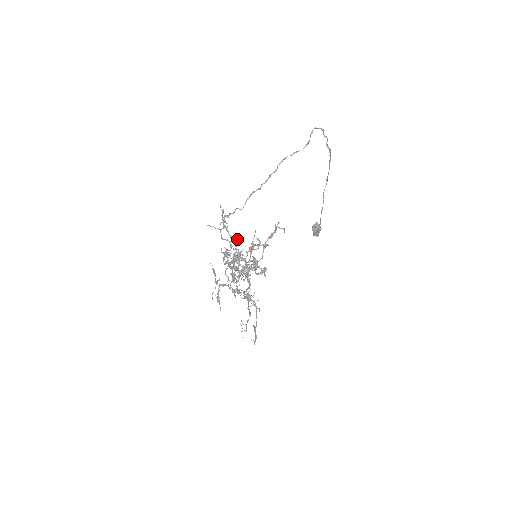
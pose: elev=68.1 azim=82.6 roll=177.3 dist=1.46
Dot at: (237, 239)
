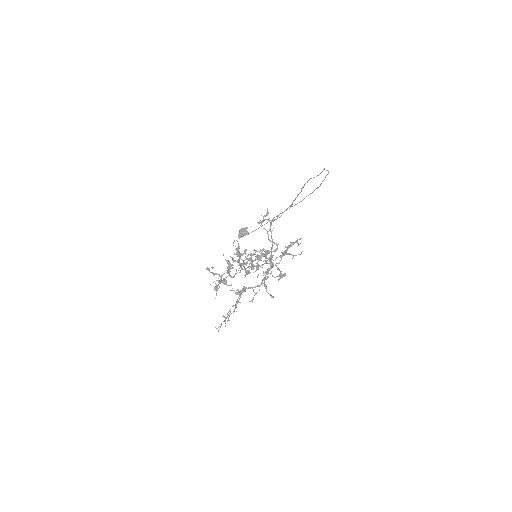
Dot at: (278, 244)
